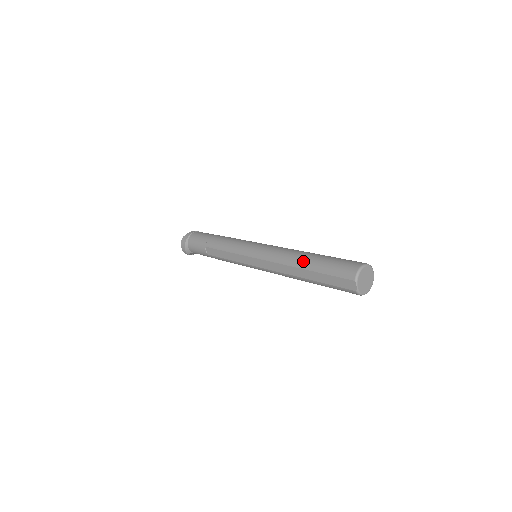
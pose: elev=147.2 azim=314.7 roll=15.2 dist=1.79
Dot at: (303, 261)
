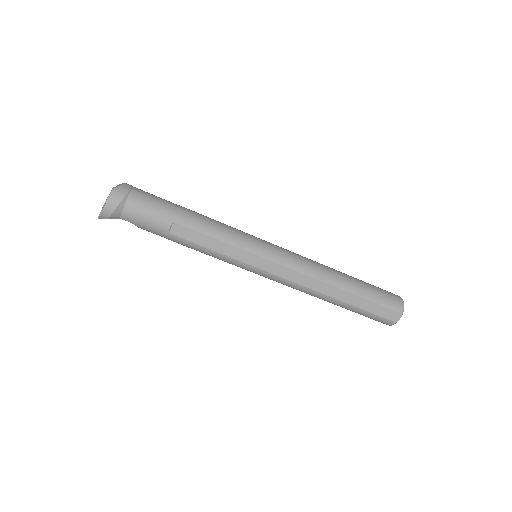
Dot at: (346, 282)
